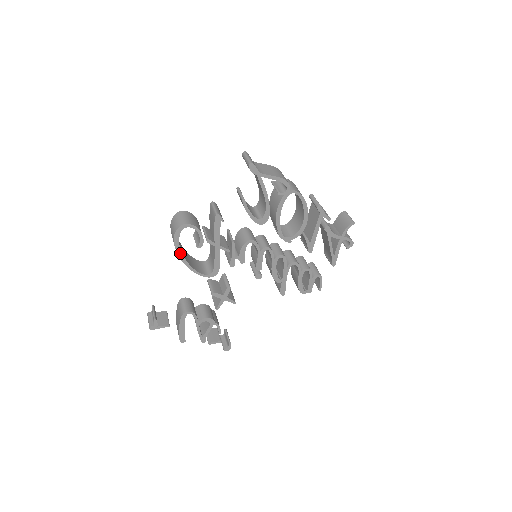
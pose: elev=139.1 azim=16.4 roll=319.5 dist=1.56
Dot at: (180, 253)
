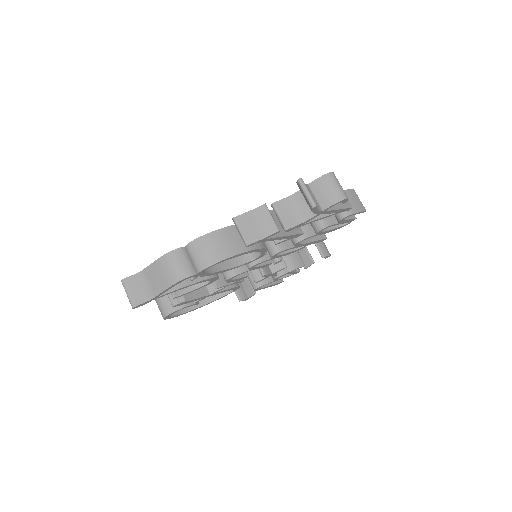
Dot at: (191, 310)
